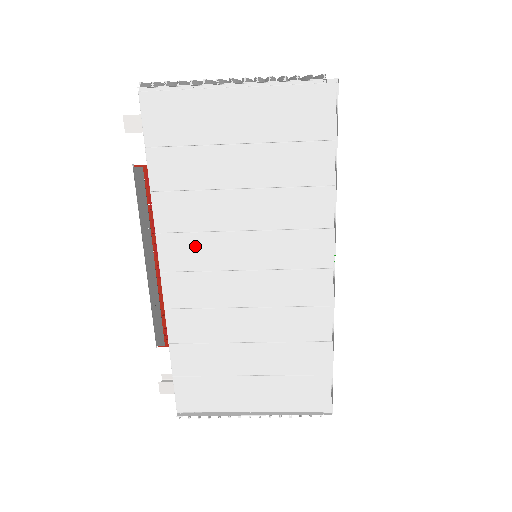
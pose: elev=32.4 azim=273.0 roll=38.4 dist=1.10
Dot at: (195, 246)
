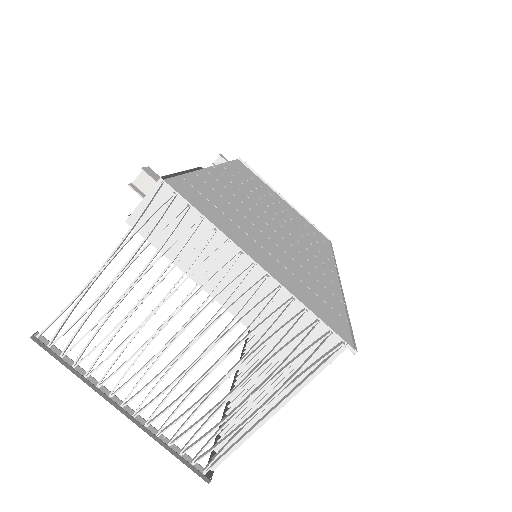
Dot at: (244, 188)
